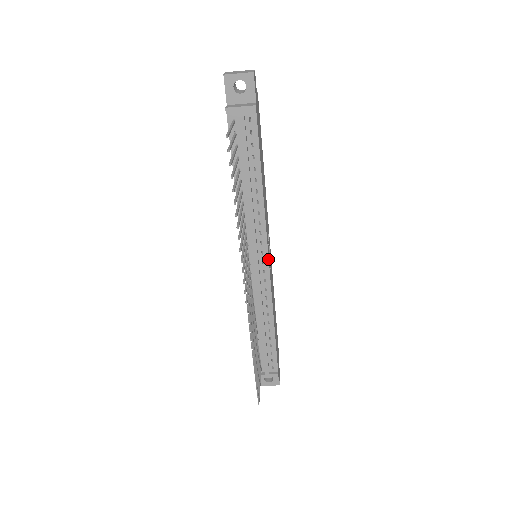
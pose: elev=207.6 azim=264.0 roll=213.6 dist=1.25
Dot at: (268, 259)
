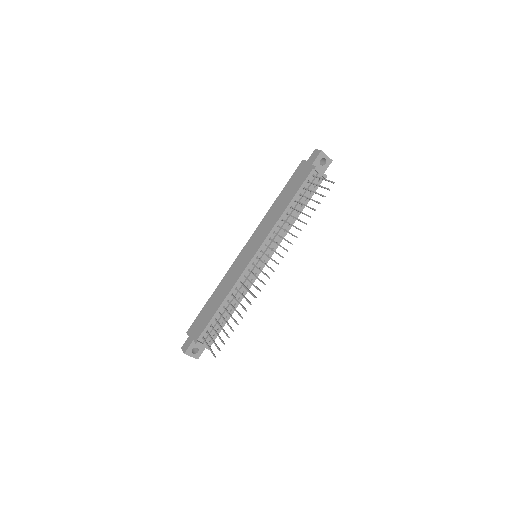
Dot at: occluded
